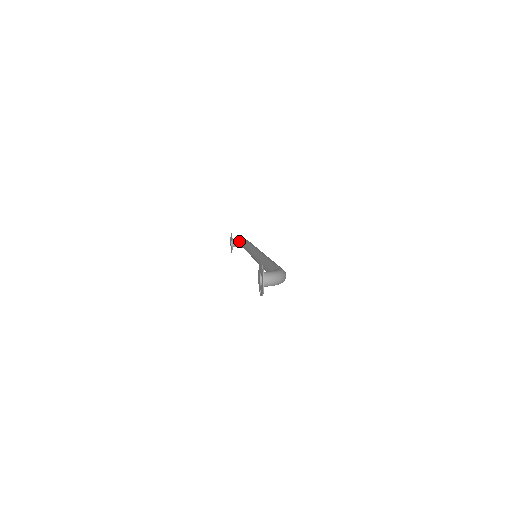
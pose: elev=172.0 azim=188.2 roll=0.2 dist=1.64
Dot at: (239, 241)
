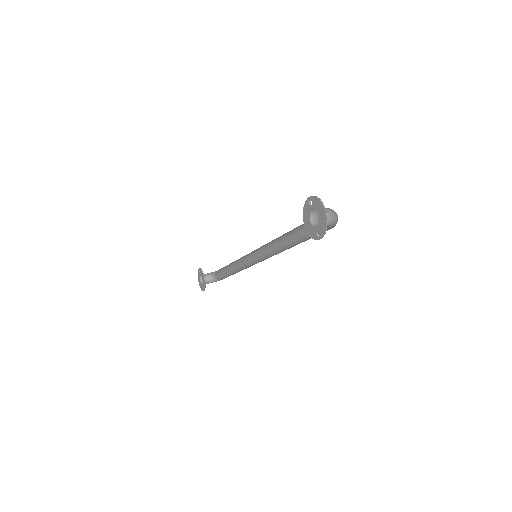
Dot at: (211, 274)
